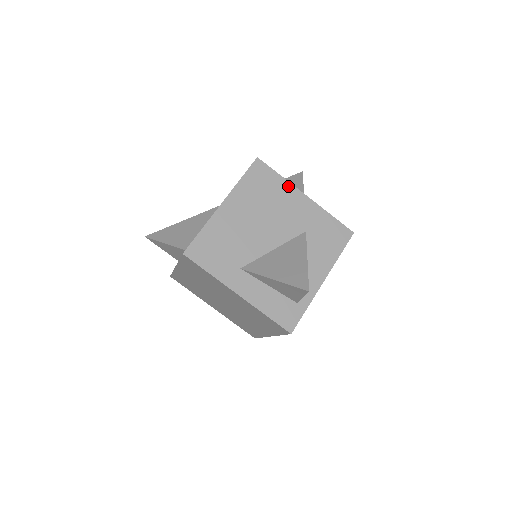
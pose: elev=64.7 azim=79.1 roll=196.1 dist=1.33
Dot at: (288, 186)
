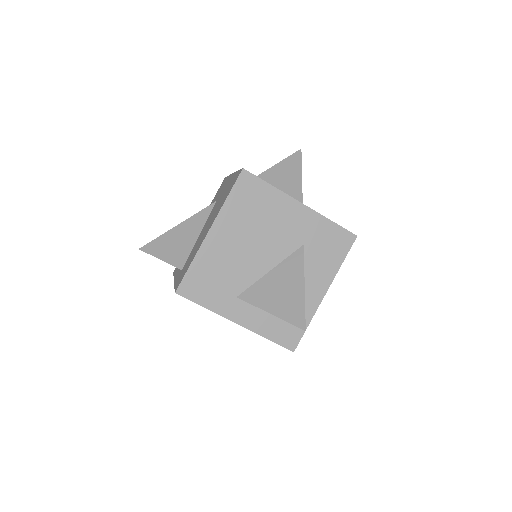
Dot at: (281, 196)
